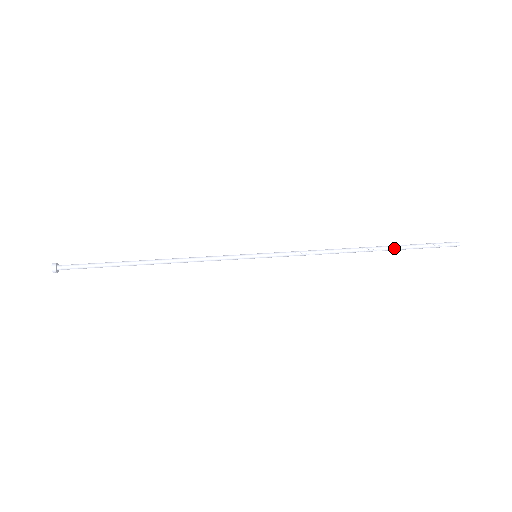
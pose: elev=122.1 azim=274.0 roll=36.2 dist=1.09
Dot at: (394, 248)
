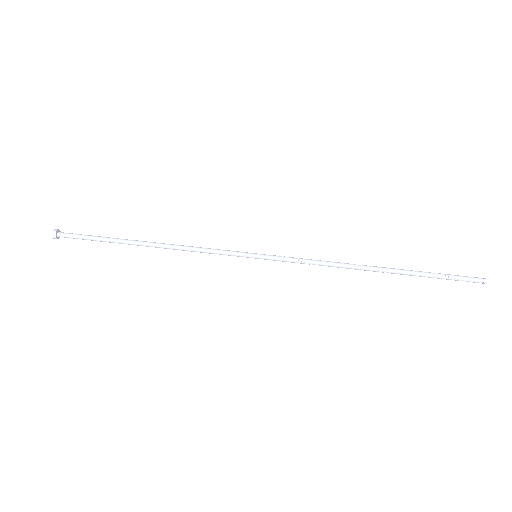
Dot at: occluded
